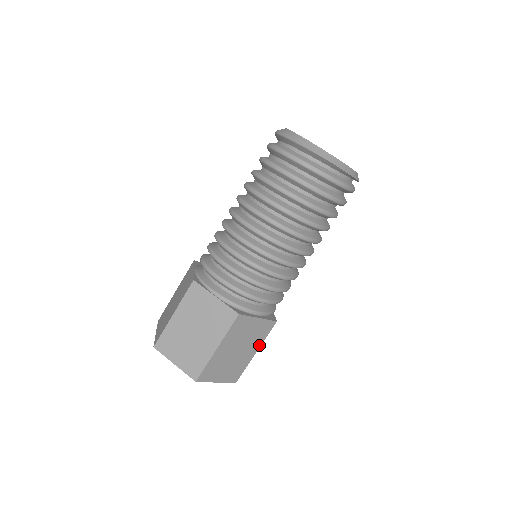
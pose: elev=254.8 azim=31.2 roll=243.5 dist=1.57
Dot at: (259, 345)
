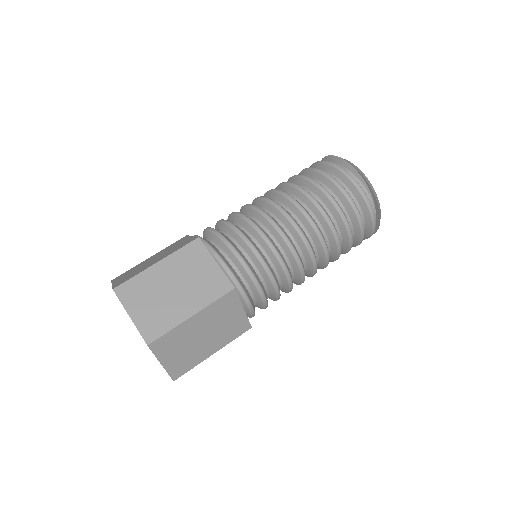
Dot at: (201, 307)
